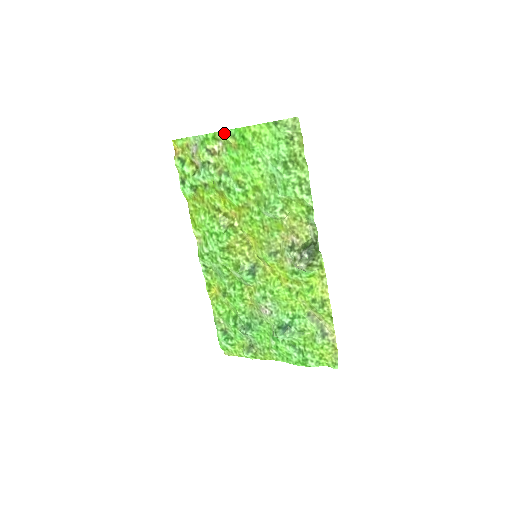
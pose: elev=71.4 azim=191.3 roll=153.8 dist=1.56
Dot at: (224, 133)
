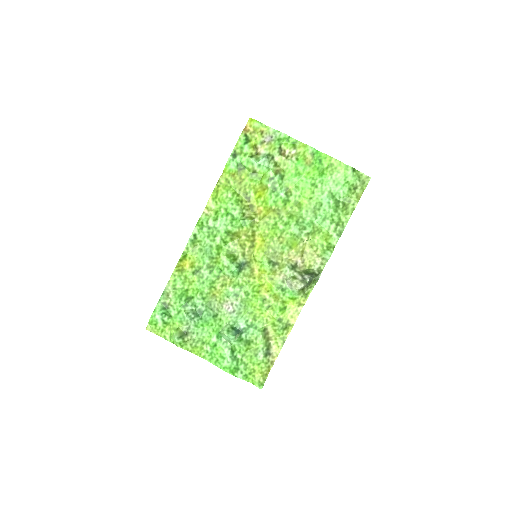
Dot at: (306, 147)
